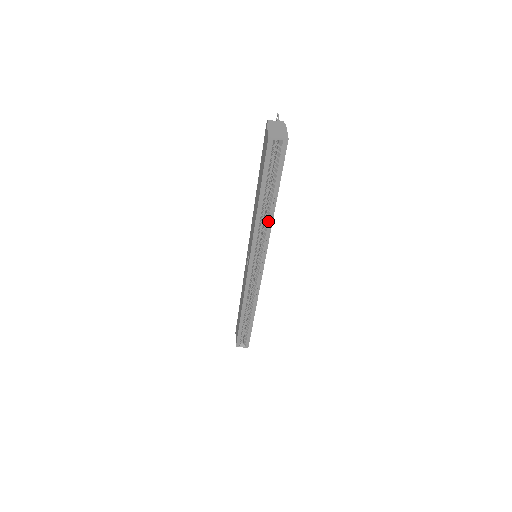
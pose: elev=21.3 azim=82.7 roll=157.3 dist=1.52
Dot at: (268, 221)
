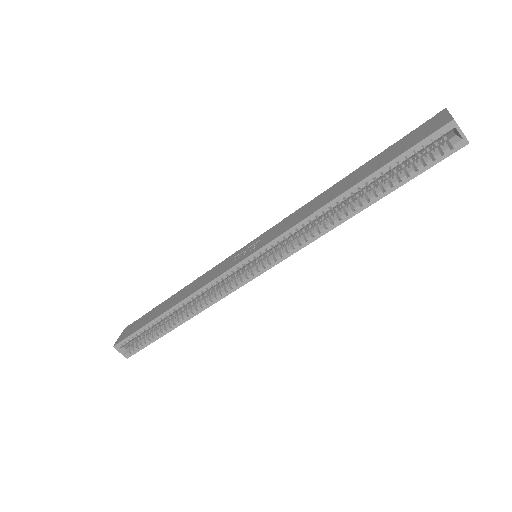
Dot at: (330, 223)
